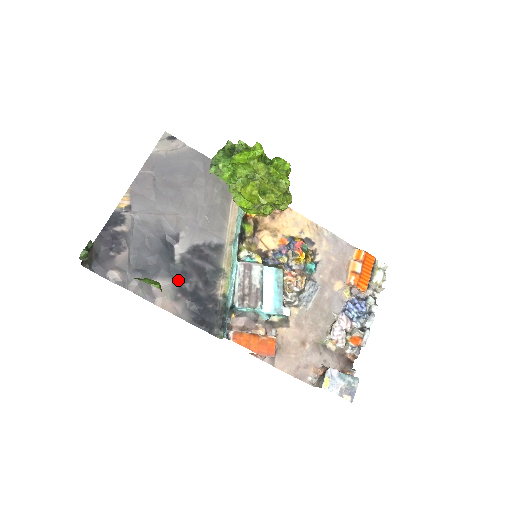
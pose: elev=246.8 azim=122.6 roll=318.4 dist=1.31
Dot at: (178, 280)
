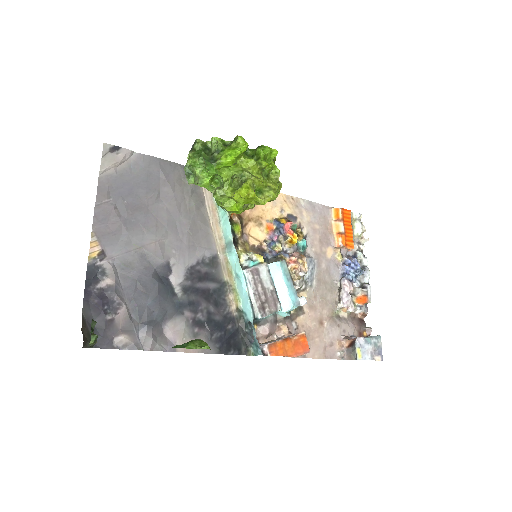
Dot at: (189, 314)
